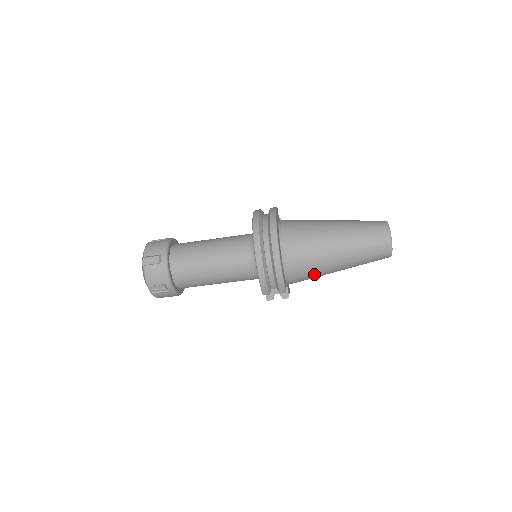
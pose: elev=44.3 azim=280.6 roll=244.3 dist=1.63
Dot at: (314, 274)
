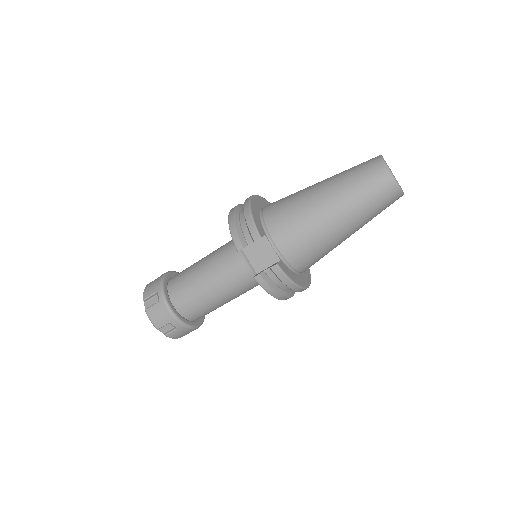
Dot at: (300, 223)
